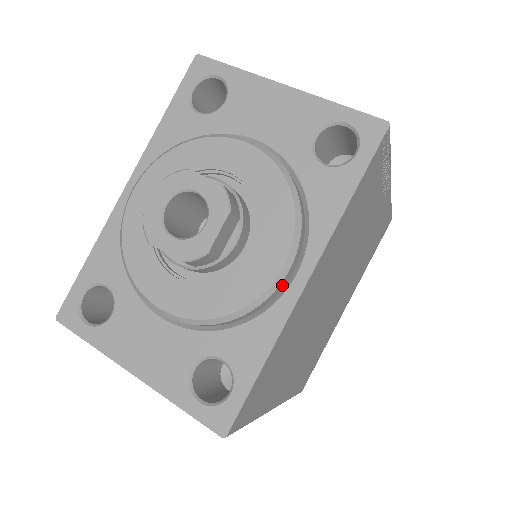
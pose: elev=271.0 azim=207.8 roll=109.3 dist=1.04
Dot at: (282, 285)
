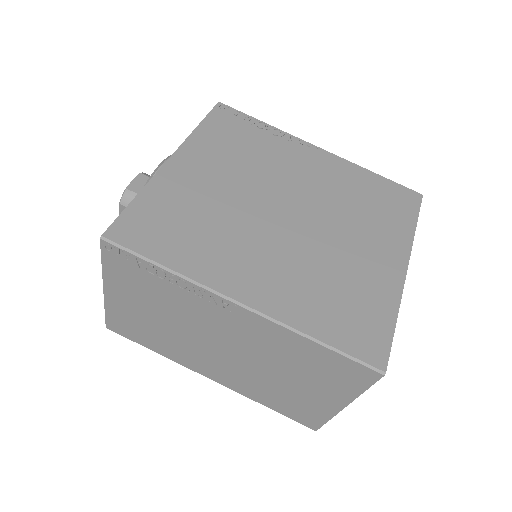
Dot at: occluded
